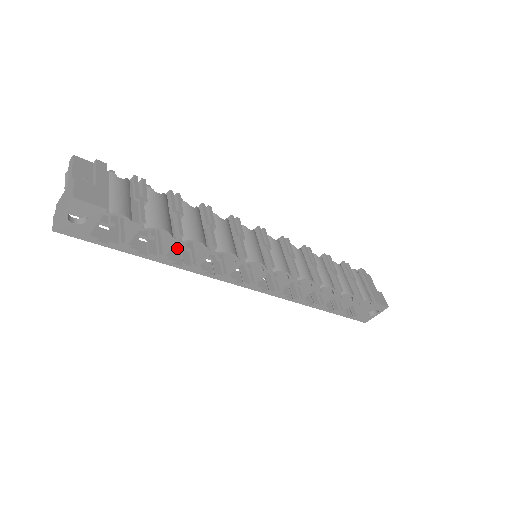
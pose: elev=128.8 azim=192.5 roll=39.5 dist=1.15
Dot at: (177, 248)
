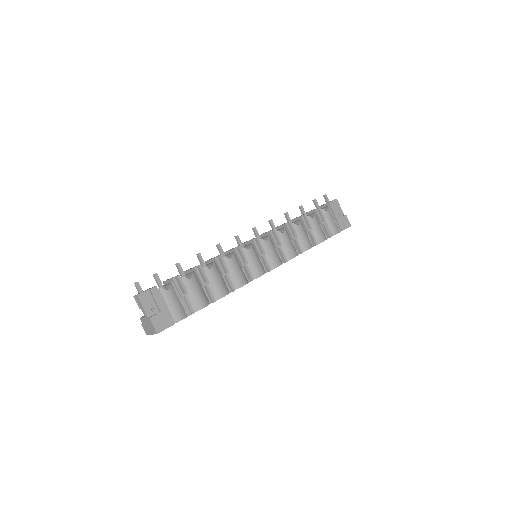
Dot at: occluded
